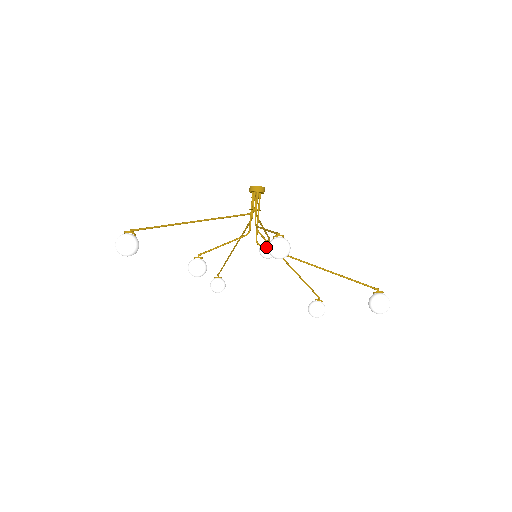
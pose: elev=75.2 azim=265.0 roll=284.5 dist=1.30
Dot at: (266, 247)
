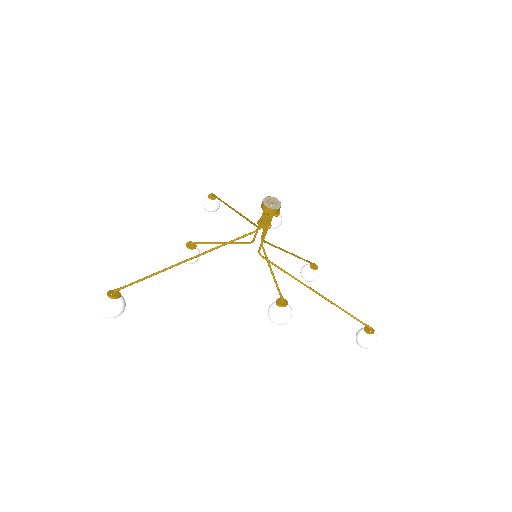
Dot at: occluded
